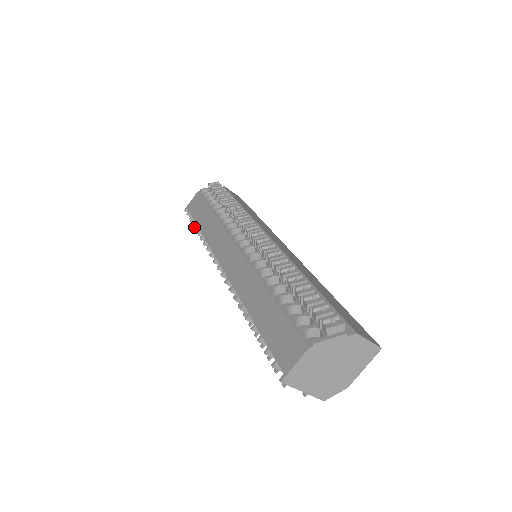
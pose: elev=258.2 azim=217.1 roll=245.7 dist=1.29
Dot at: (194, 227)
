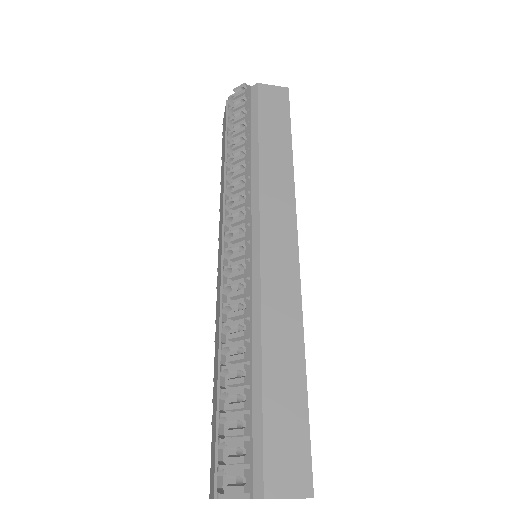
Dot at: occluded
